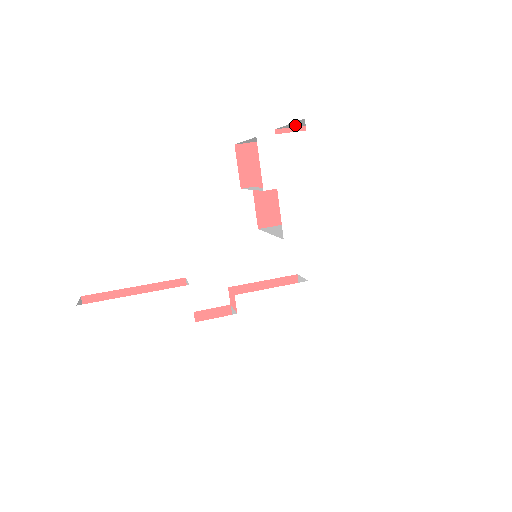
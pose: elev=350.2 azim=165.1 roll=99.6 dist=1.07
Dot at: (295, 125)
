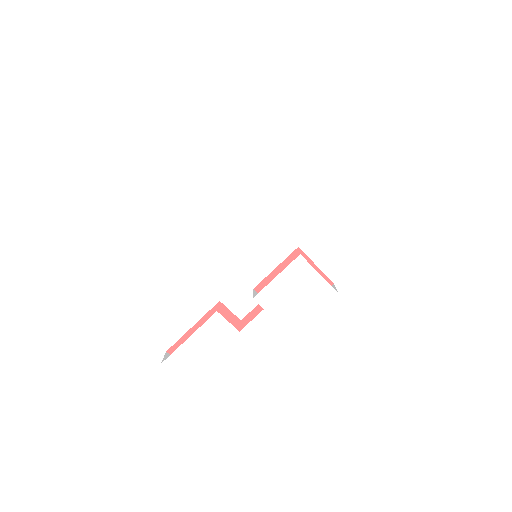
Dot at: occluded
